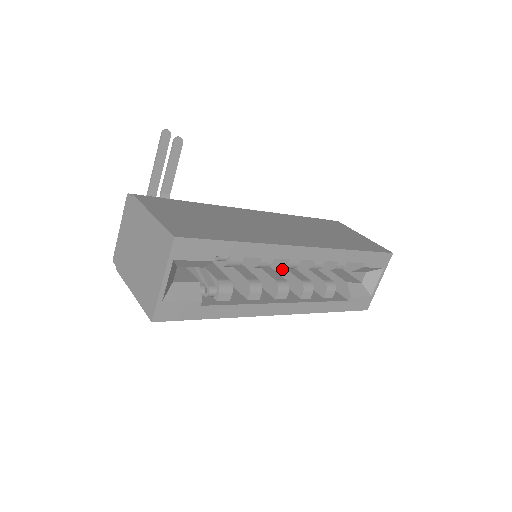
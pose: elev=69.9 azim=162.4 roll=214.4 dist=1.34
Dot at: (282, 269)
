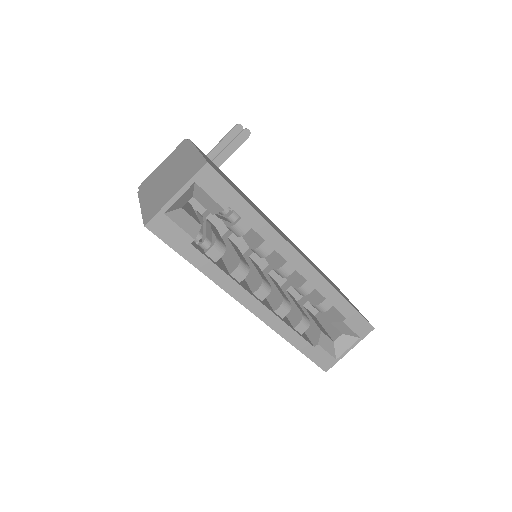
Dot at: (271, 284)
